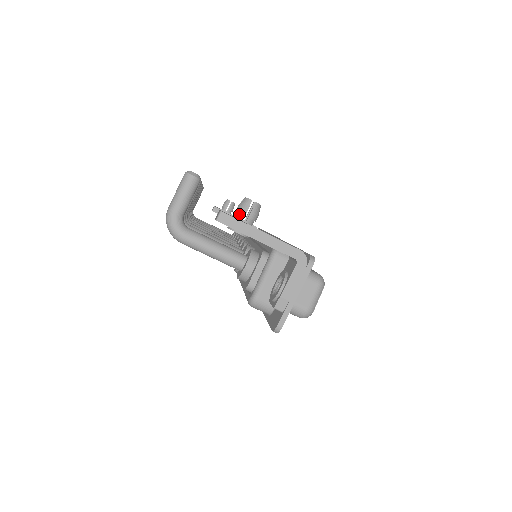
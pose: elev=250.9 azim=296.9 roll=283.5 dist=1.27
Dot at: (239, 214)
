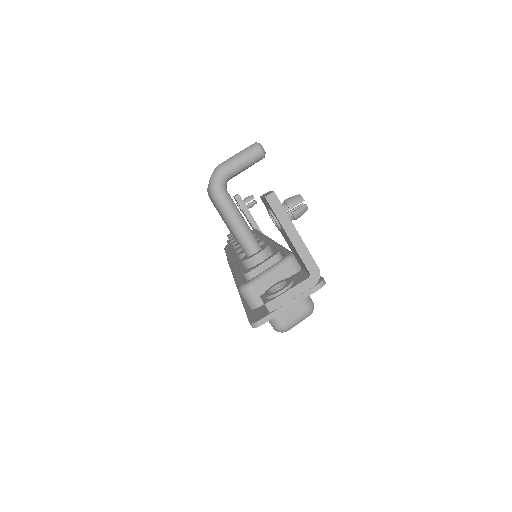
Dot at: (286, 205)
